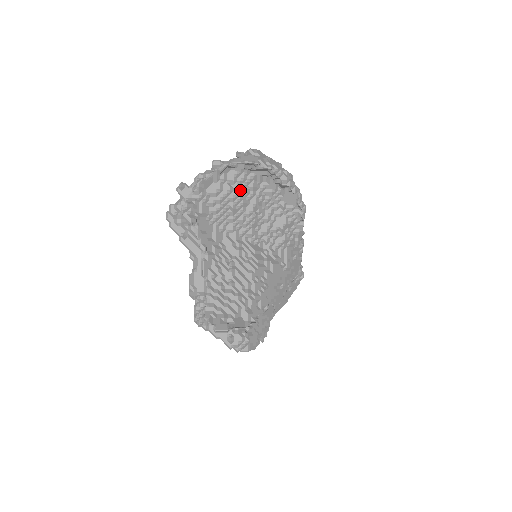
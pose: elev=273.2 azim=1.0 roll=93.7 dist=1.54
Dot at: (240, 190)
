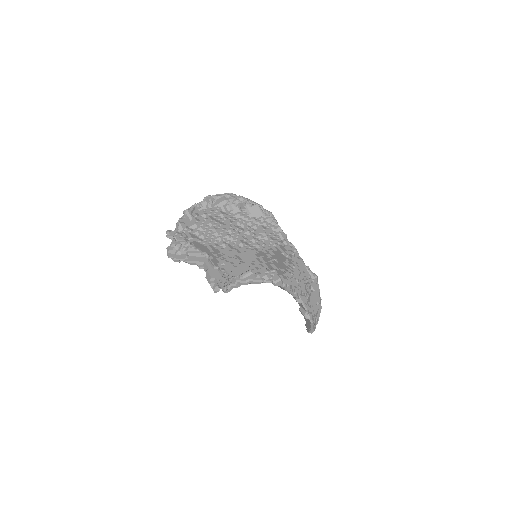
Dot at: (213, 218)
